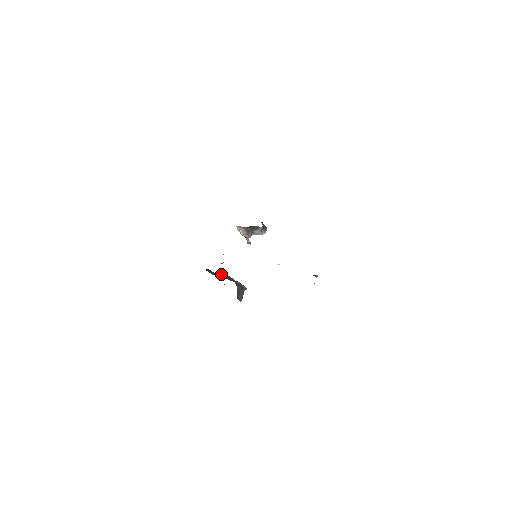
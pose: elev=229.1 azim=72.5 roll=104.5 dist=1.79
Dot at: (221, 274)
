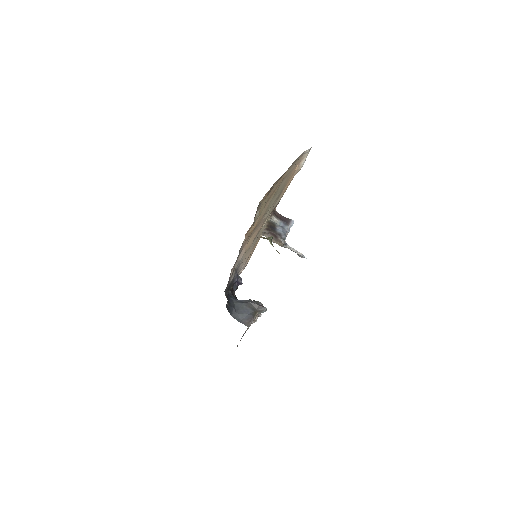
Dot at: occluded
